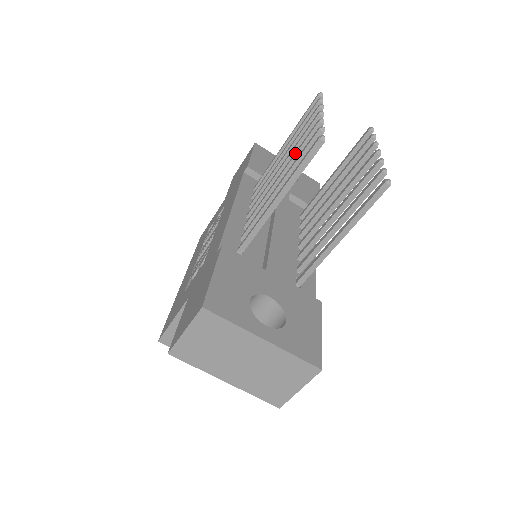
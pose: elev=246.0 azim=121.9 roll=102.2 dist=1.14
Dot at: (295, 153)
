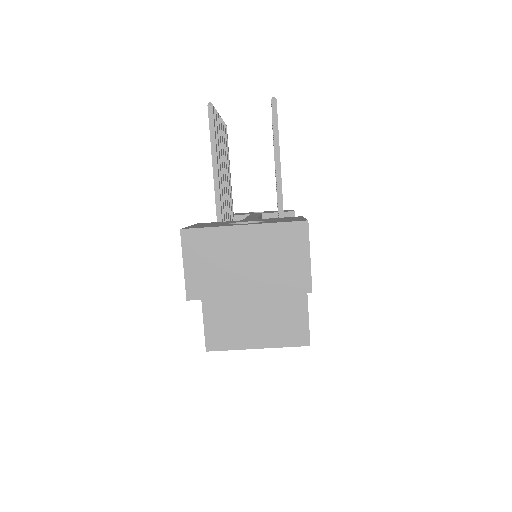
Dot at: occluded
